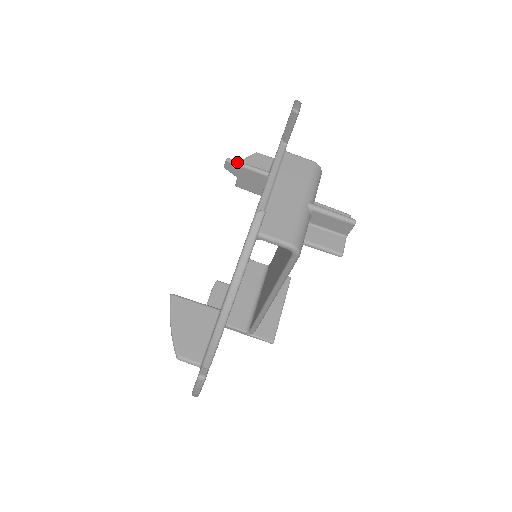
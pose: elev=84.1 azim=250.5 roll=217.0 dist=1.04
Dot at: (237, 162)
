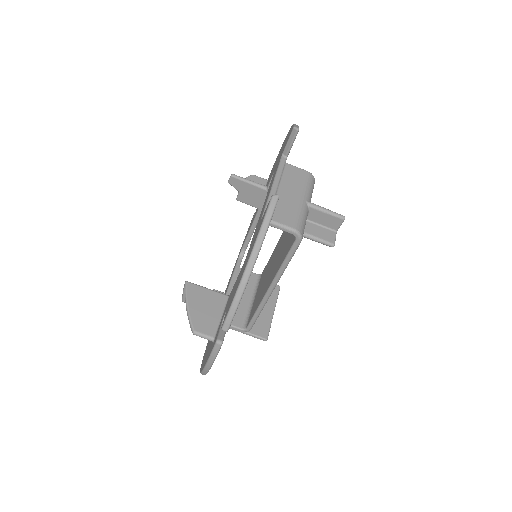
Dot at: (240, 177)
